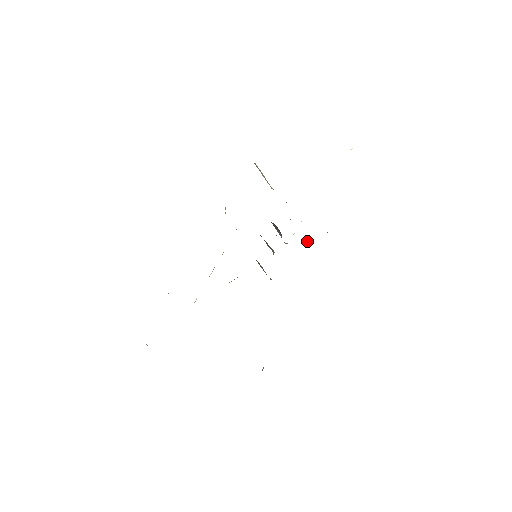
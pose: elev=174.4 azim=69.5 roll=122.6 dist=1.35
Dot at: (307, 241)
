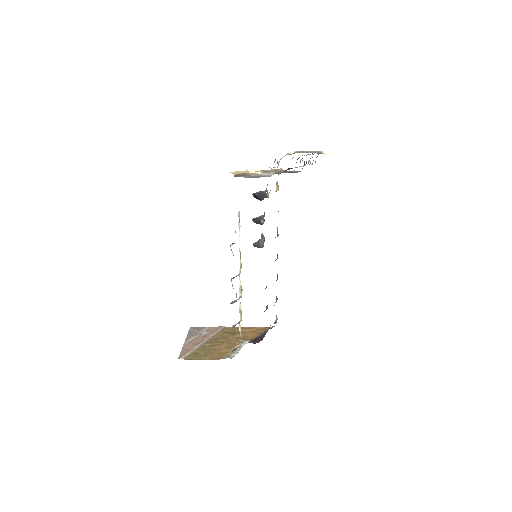
Dot at: (278, 187)
